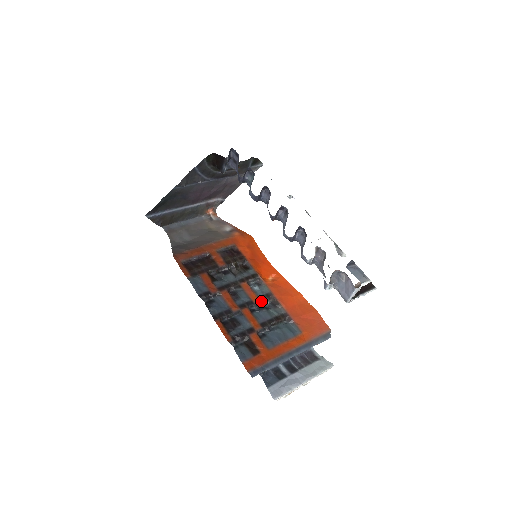
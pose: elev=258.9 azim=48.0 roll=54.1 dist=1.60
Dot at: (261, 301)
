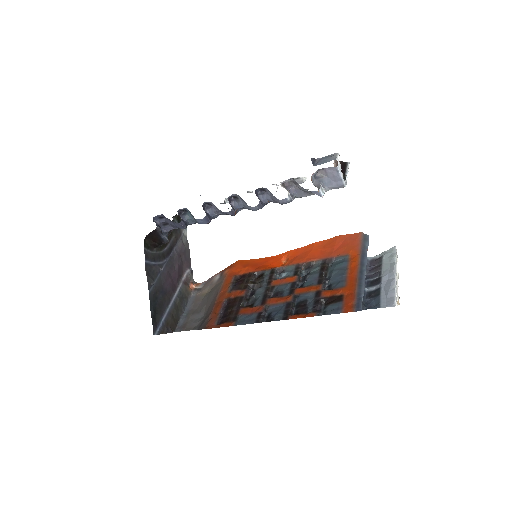
Dot at: (298, 276)
